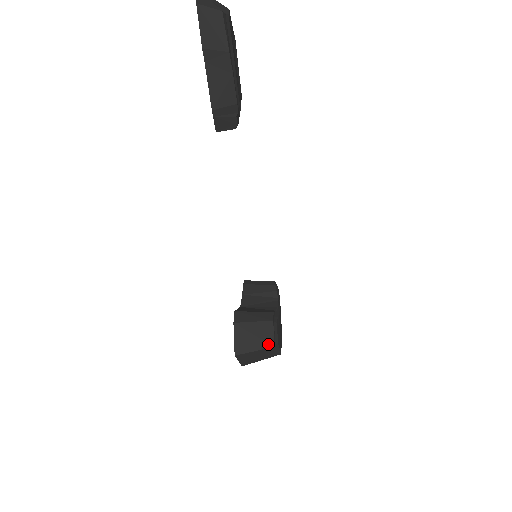
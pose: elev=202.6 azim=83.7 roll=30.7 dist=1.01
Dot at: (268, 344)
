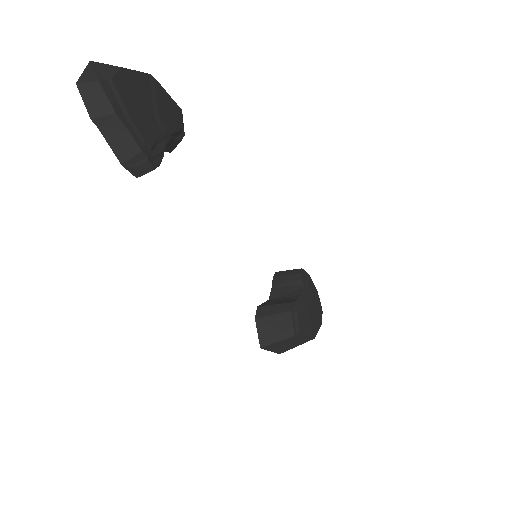
Dot at: (288, 334)
